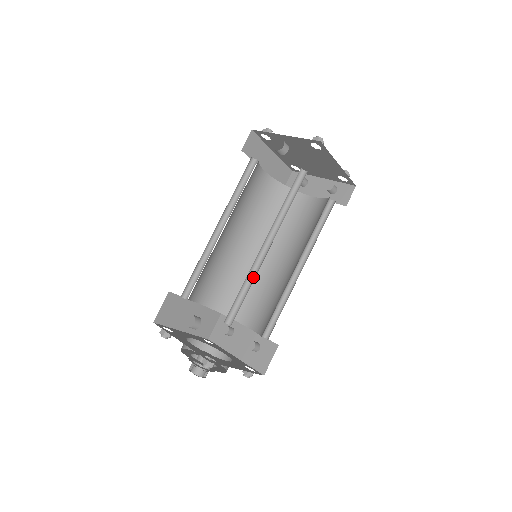
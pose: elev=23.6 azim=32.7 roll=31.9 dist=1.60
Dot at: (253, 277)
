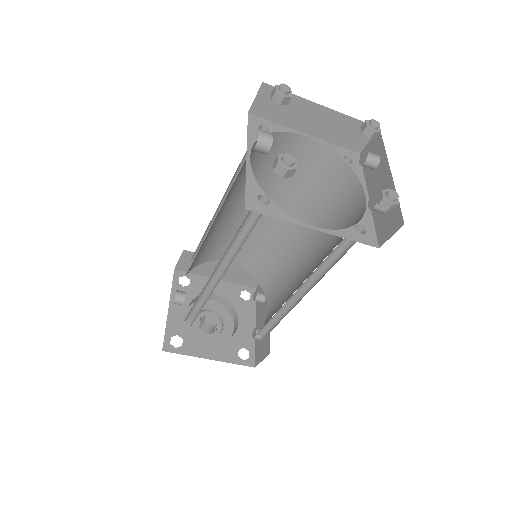
Dot at: (209, 296)
